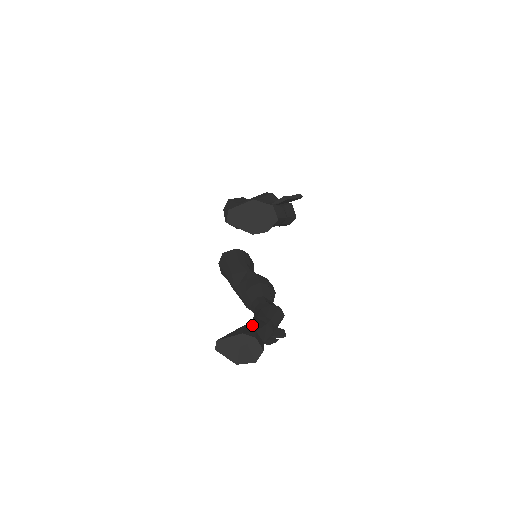
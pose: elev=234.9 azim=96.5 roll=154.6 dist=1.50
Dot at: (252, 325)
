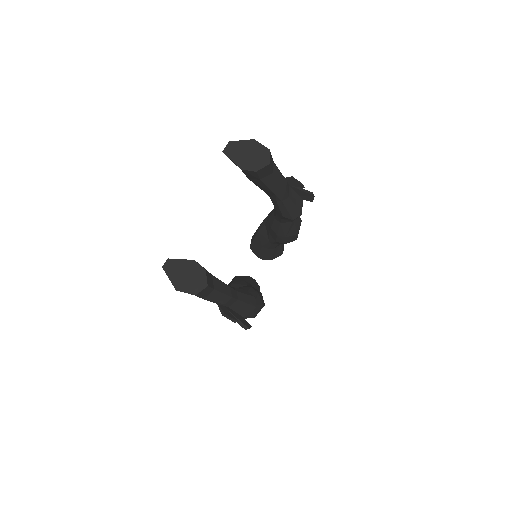
Dot at: occluded
